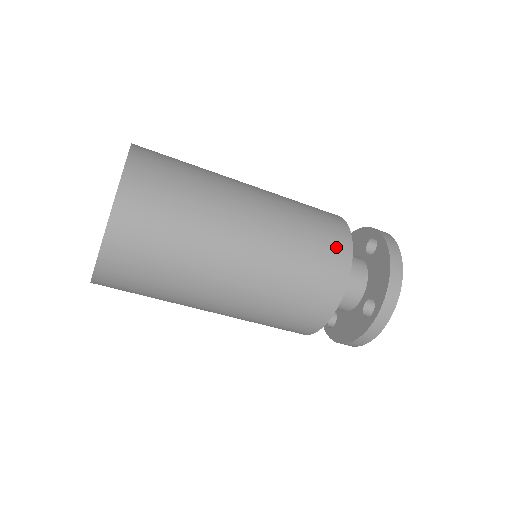
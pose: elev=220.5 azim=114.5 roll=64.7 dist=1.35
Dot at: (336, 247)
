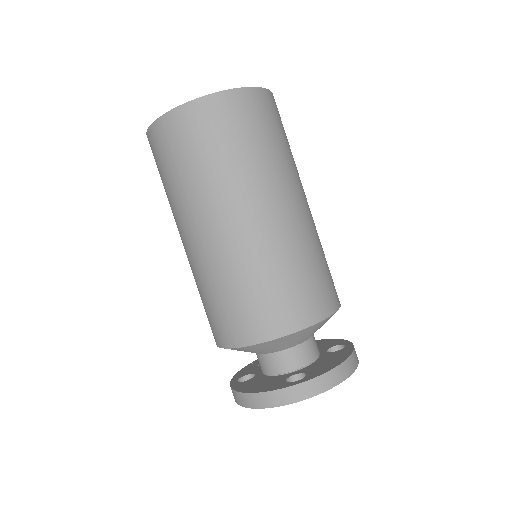
Dot at: (325, 296)
